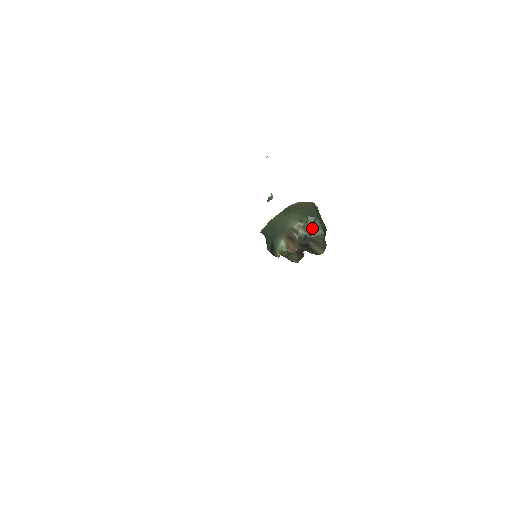
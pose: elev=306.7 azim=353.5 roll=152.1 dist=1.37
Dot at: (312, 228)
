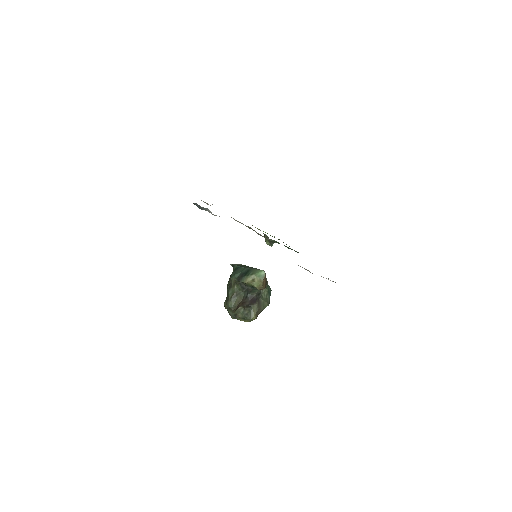
Dot at: (266, 293)
